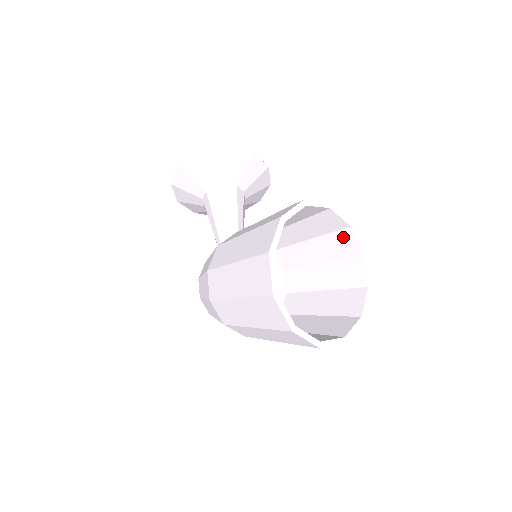
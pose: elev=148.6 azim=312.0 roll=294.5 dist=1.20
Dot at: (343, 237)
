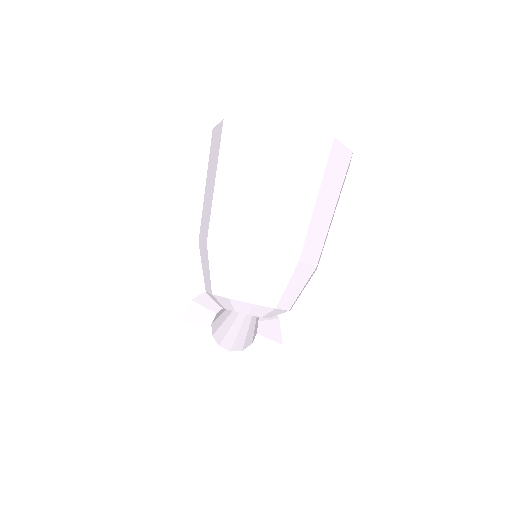
Dot at: occluded
